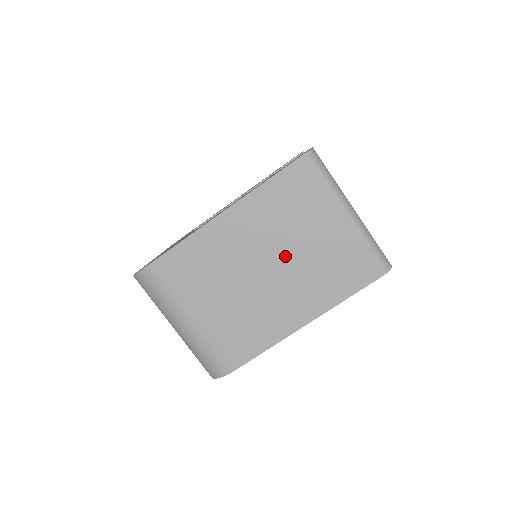
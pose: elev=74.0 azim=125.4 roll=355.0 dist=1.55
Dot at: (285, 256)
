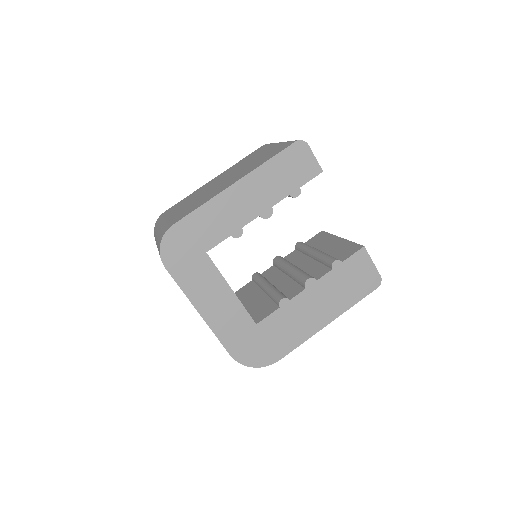
Dot at: (237, 171)
